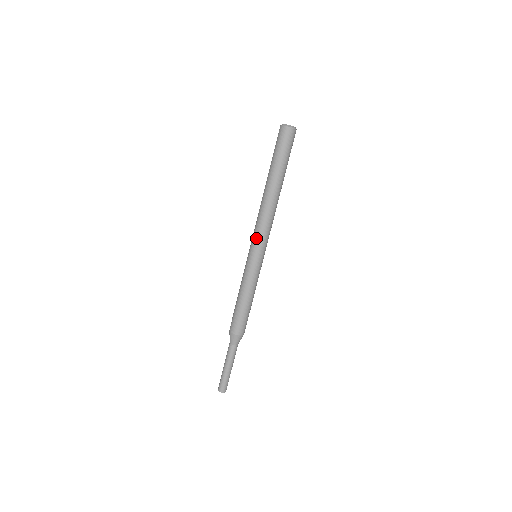
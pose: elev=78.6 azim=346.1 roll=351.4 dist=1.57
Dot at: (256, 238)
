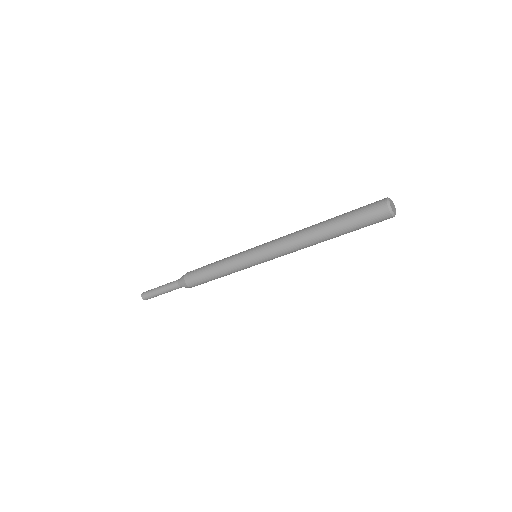
Dot at: (274, 258)
